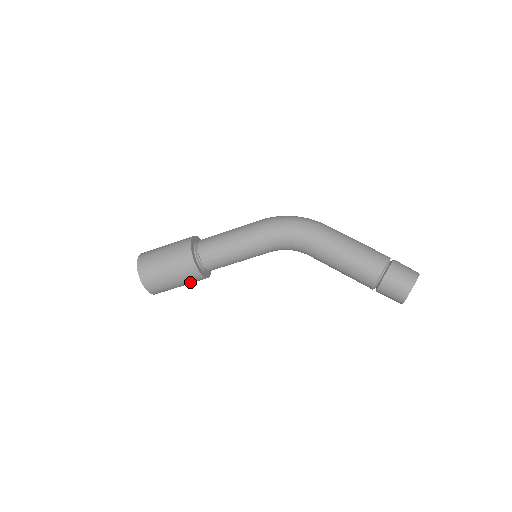
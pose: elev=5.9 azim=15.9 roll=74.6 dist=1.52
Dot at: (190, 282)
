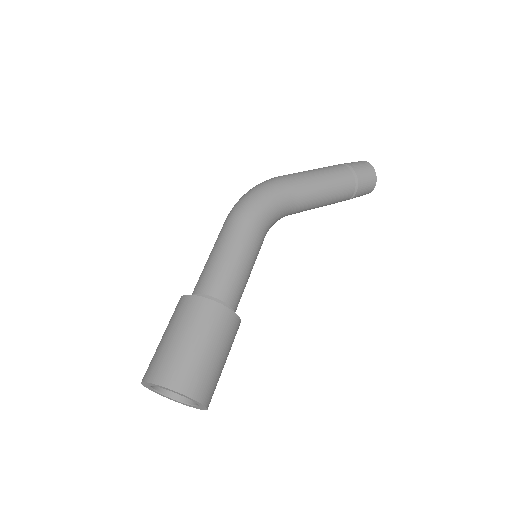
Dot at: occluded
